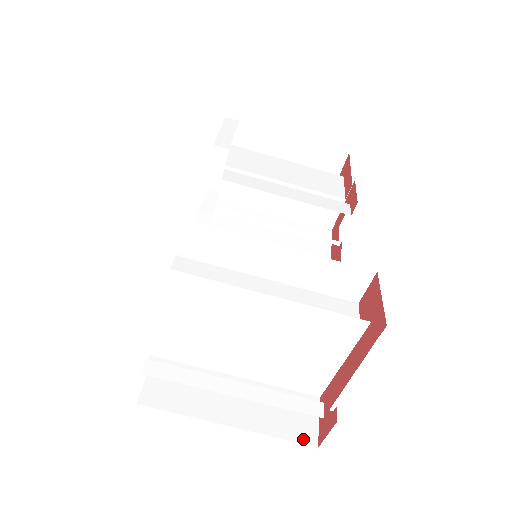
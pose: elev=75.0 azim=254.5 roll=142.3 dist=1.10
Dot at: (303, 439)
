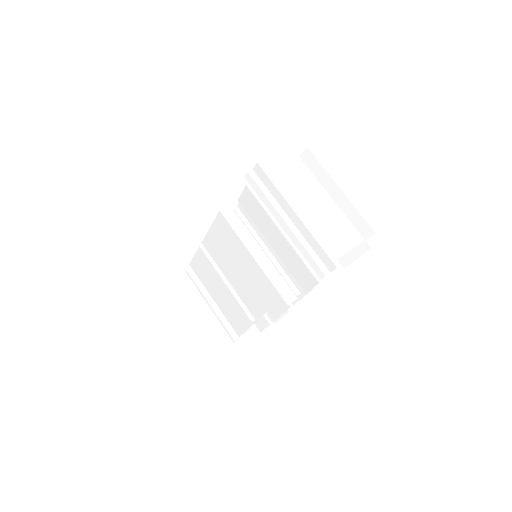
Dot at: occluded
